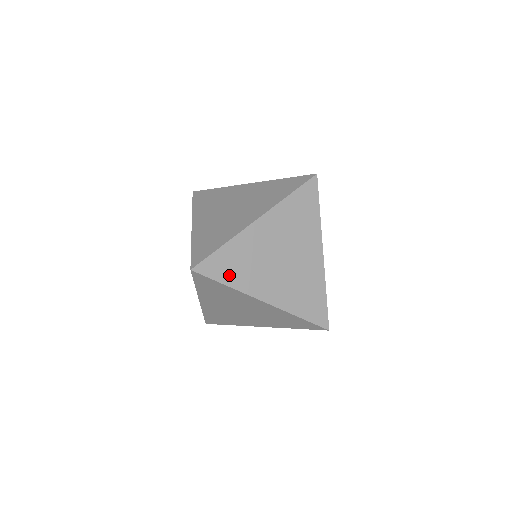
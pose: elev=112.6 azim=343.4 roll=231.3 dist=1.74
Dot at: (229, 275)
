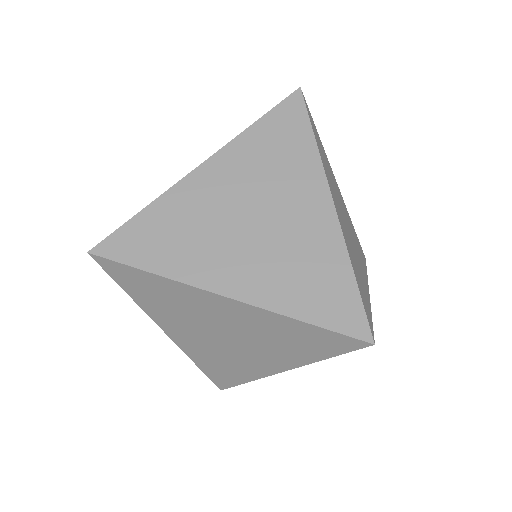
Dot at: (154, 255)
